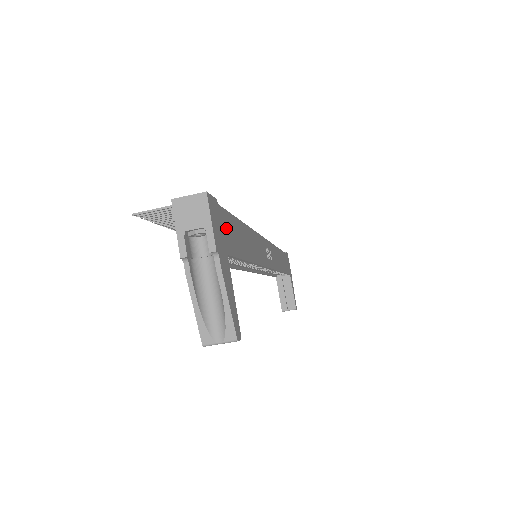
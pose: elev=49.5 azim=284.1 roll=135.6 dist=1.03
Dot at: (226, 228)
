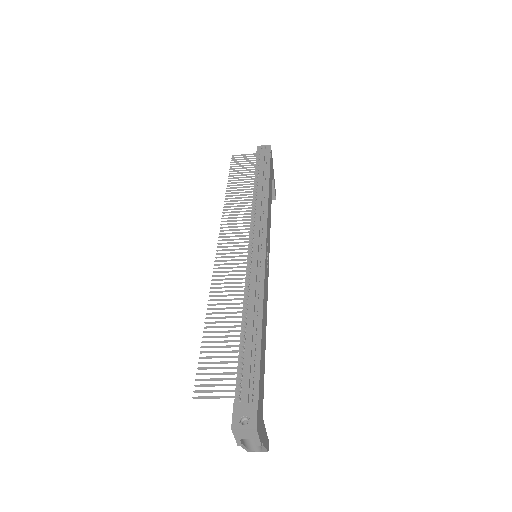
Dot at: (260, 398)
